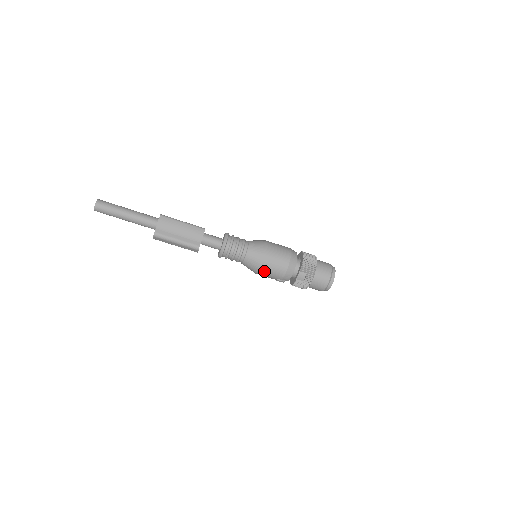
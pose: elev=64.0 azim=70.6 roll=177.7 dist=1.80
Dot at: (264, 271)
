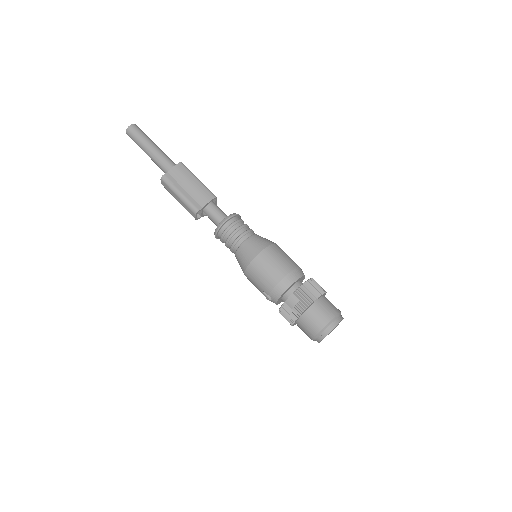
Dot at: (252, 272)
